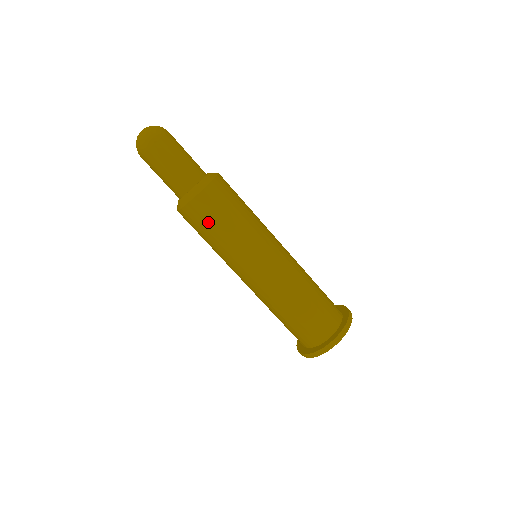
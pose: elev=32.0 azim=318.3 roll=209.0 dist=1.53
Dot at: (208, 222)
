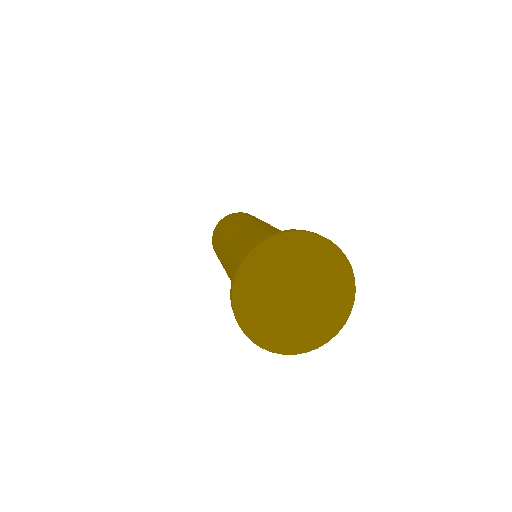
Dot at: occluded
